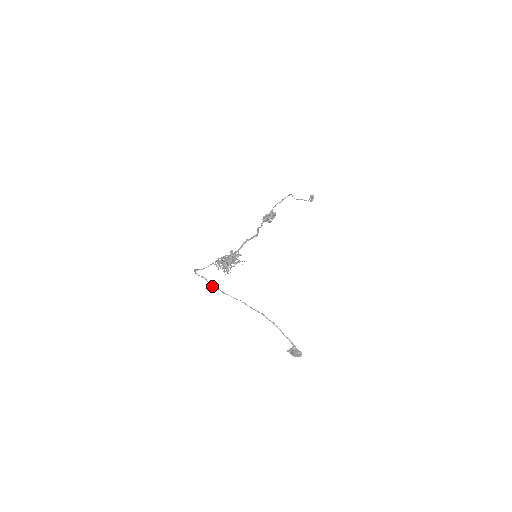
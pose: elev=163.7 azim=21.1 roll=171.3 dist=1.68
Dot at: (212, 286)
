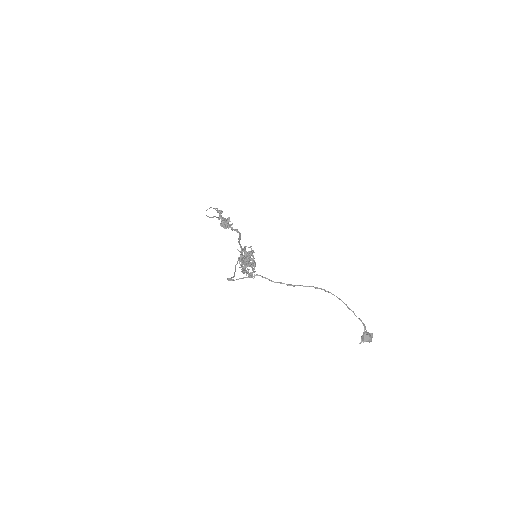
Dot at: occluded
